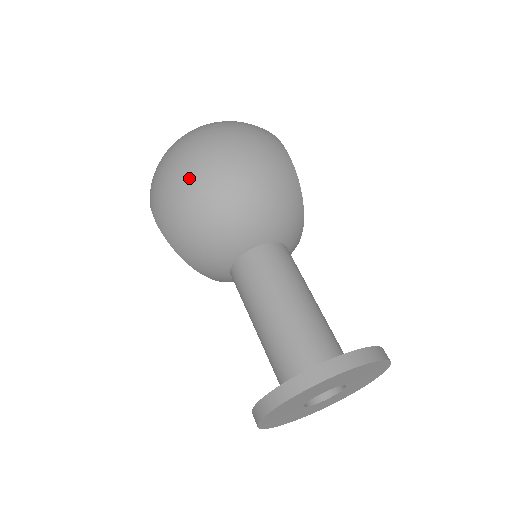
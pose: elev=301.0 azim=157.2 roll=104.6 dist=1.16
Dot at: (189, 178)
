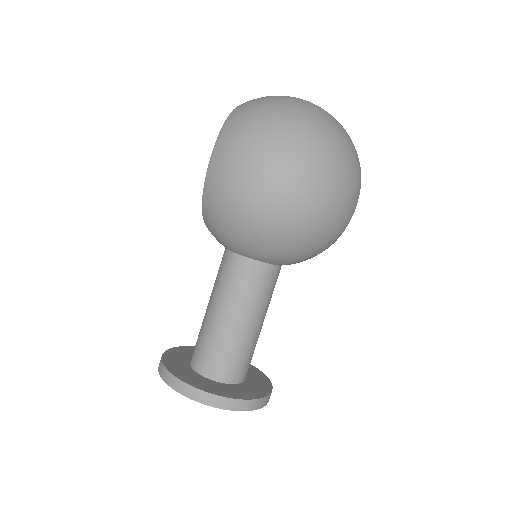
Dot at: (268, 189)
